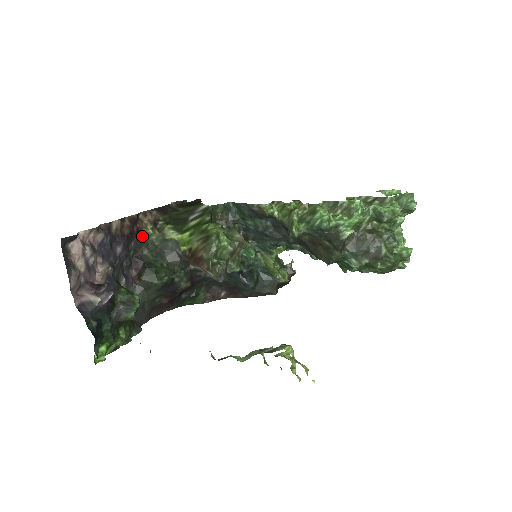
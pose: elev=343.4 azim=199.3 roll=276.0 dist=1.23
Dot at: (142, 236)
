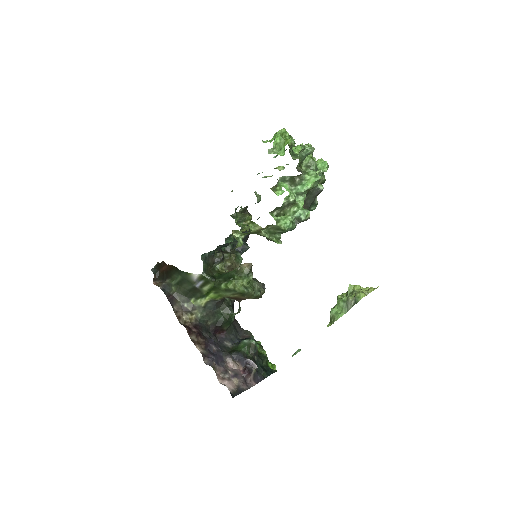
Dot at: (198, 324)
